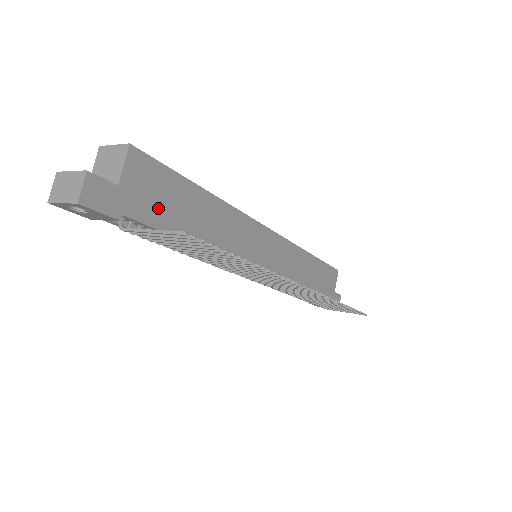
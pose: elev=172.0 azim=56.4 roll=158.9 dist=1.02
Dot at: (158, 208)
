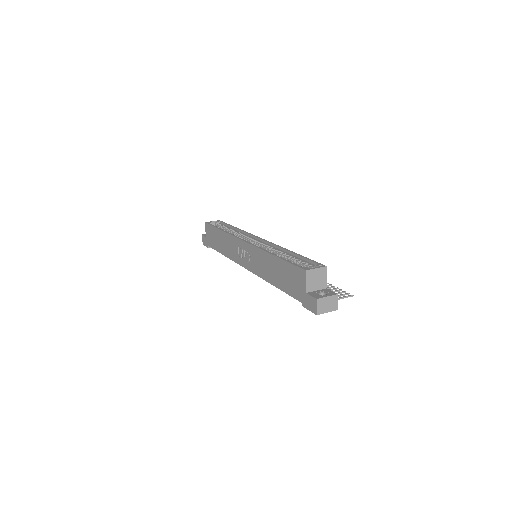
Dot at: occluded
